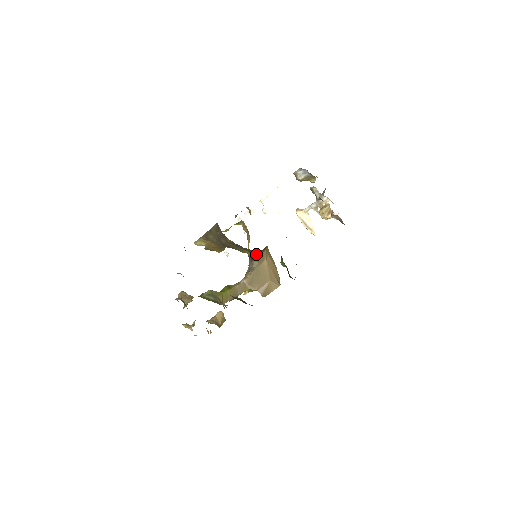
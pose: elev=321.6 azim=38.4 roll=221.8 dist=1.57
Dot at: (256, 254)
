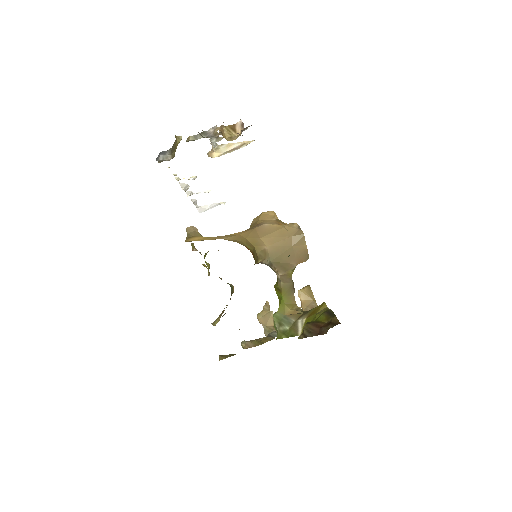
Dot at: (255, 263)
